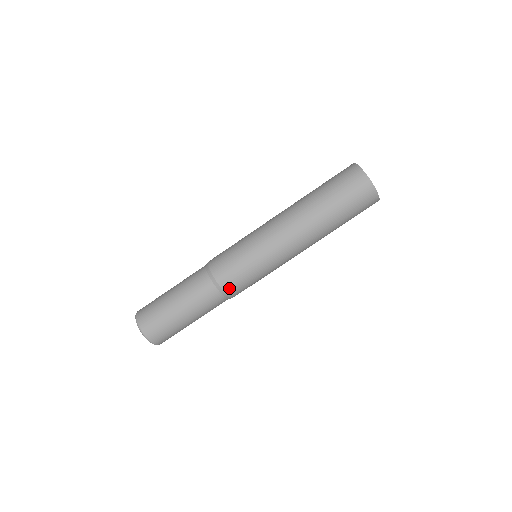
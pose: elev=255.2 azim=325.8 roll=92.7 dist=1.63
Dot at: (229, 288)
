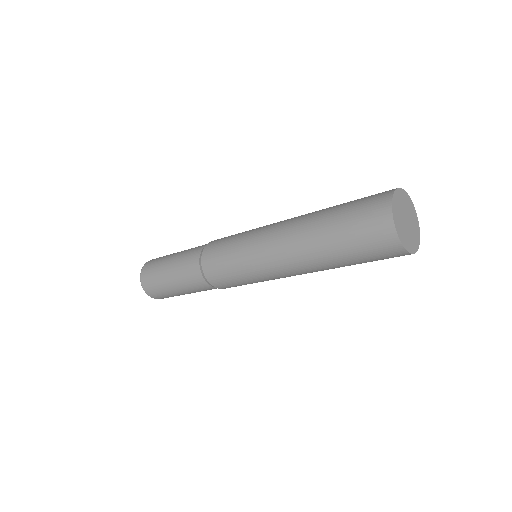
Dot at: (209, 274)
